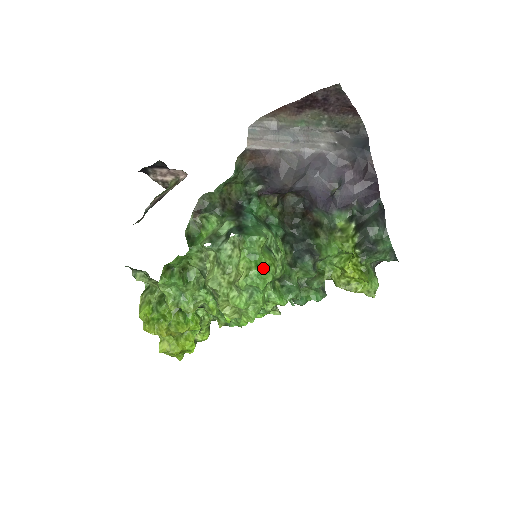
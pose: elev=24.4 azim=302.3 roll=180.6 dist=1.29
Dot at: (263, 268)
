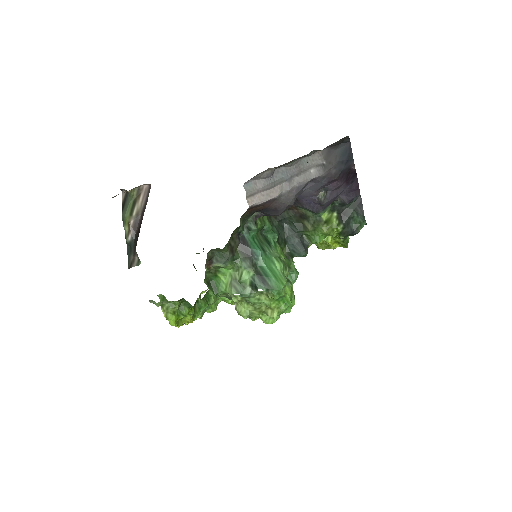
Dot at: occluded
